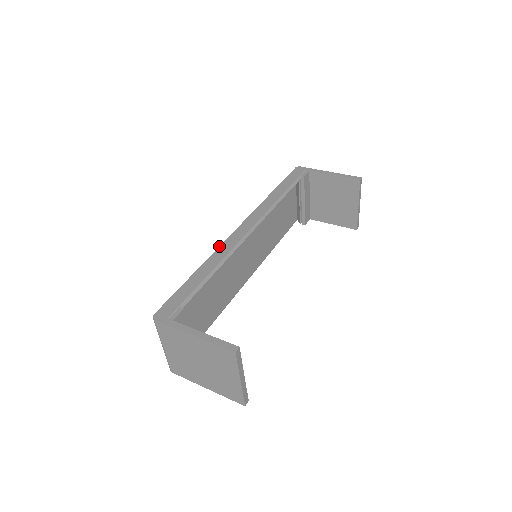
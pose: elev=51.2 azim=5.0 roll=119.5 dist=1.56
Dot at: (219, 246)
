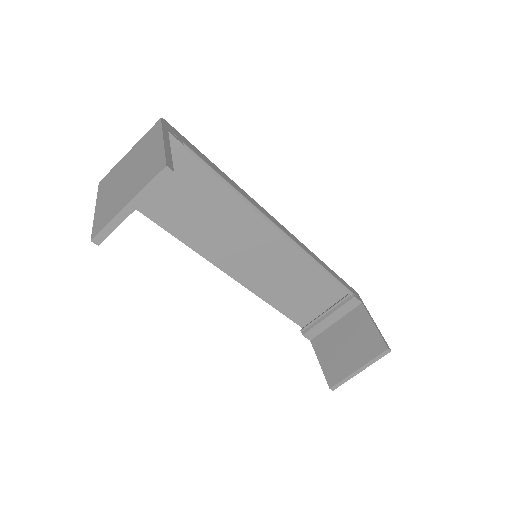
Dot at: (253, 199)
